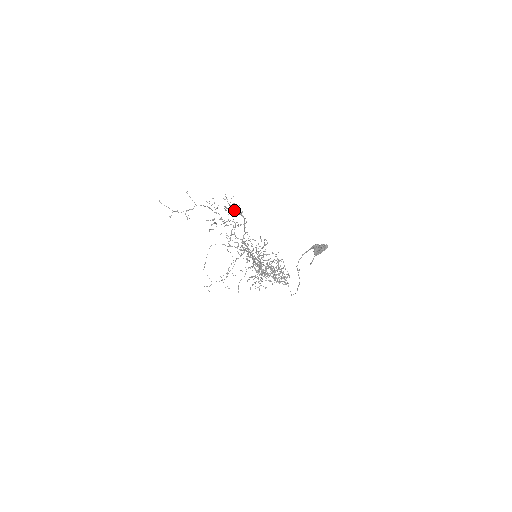
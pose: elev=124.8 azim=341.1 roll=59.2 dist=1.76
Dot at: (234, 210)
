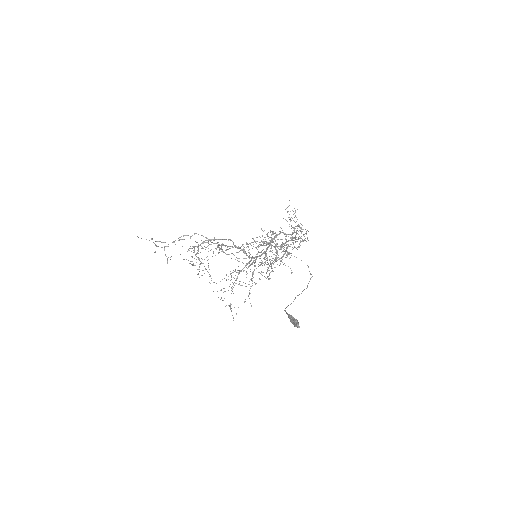
Dot at: occluded
